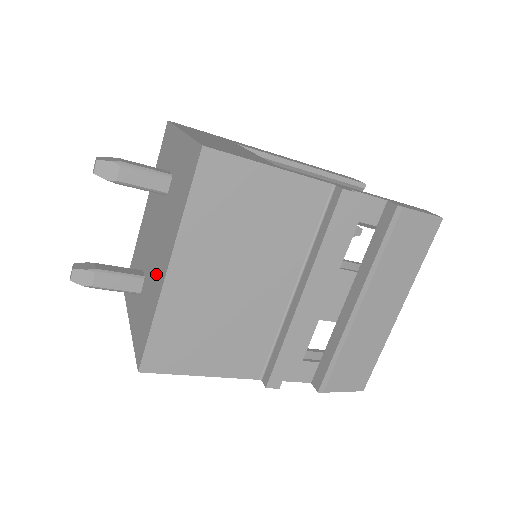
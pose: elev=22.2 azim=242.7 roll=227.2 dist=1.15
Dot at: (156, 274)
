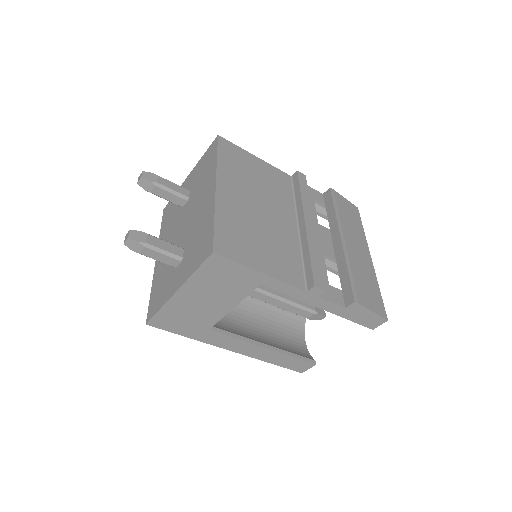
Dot at: (202, 213)
